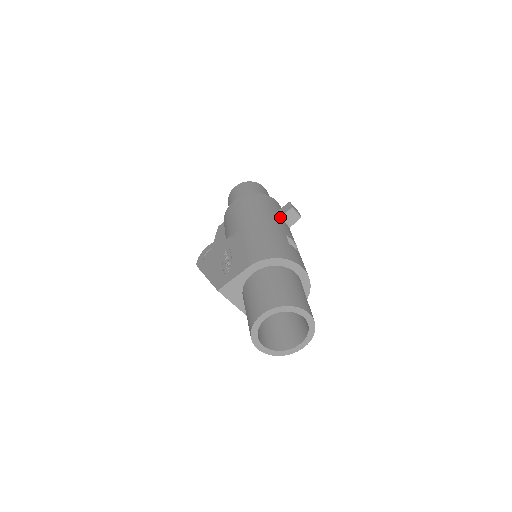
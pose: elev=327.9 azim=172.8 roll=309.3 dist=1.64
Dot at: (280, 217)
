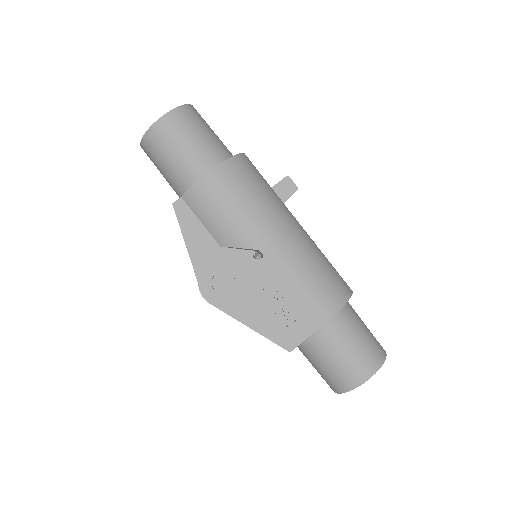
Dot at: occluded
